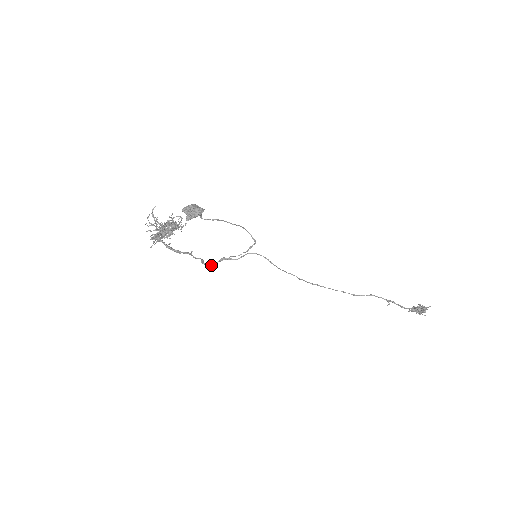
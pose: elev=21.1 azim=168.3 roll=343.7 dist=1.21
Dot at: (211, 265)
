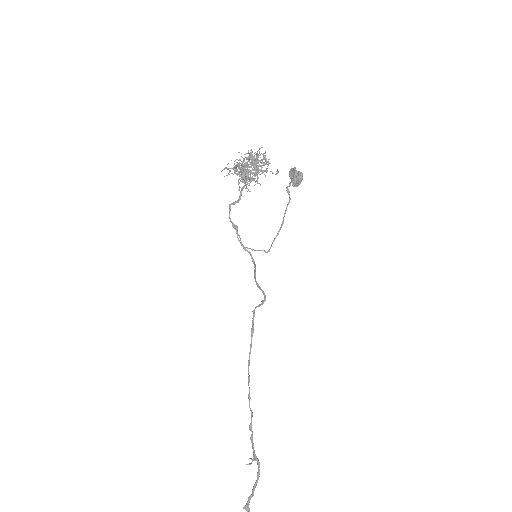
Dot at: occluded
